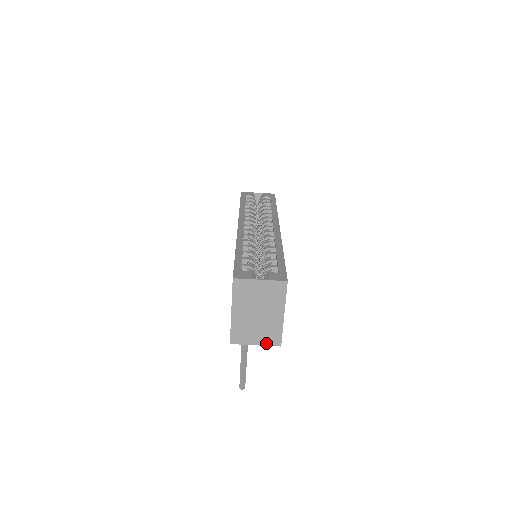
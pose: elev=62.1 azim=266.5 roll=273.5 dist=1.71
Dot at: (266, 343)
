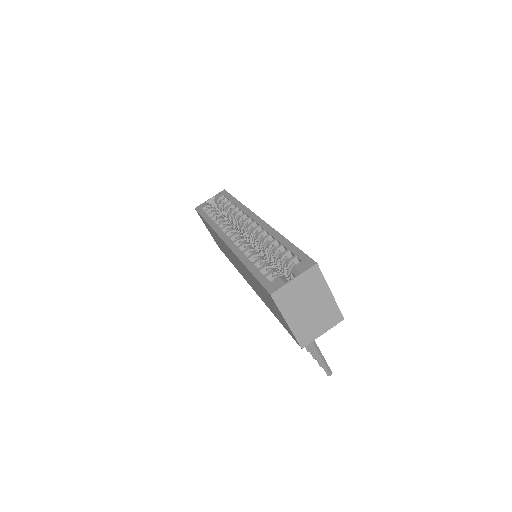
Dot at: (331, 326)
